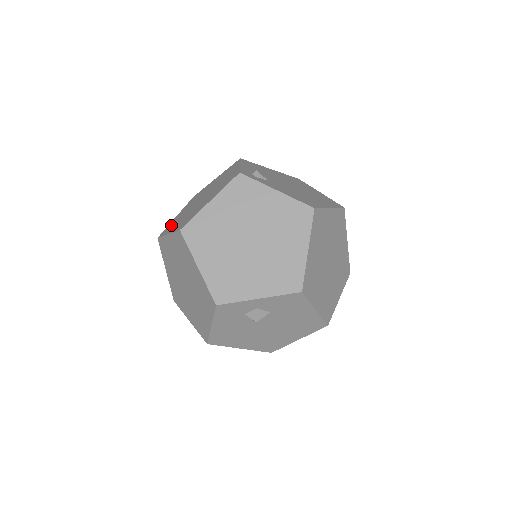
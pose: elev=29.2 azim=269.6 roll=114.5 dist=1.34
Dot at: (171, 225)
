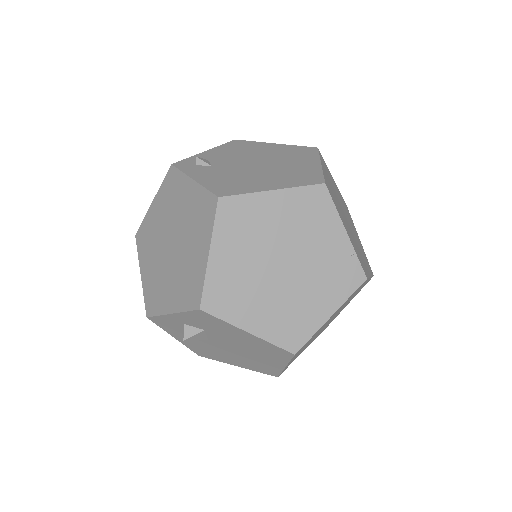
Dot at: occluded
